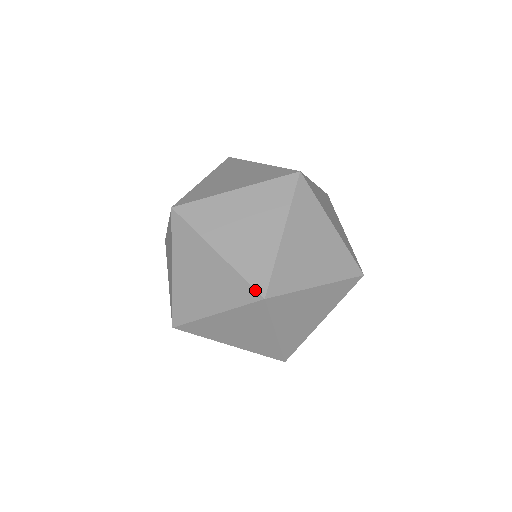
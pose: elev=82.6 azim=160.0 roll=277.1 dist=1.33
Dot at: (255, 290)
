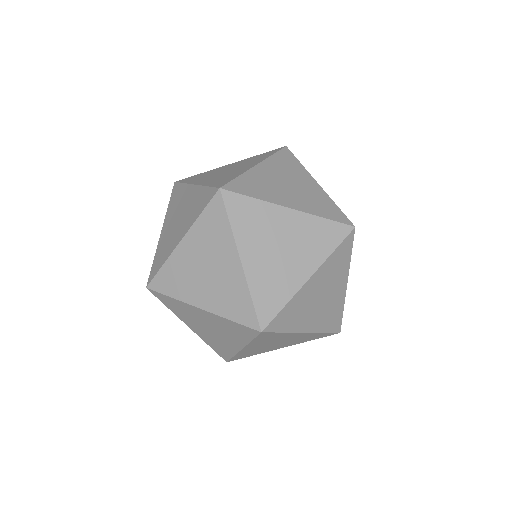
Dot at: (257, 319)
